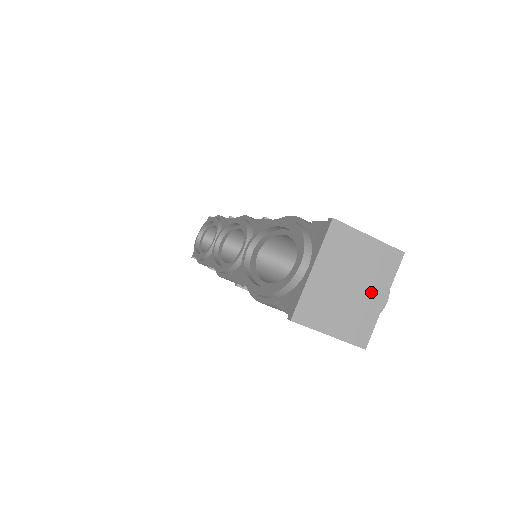
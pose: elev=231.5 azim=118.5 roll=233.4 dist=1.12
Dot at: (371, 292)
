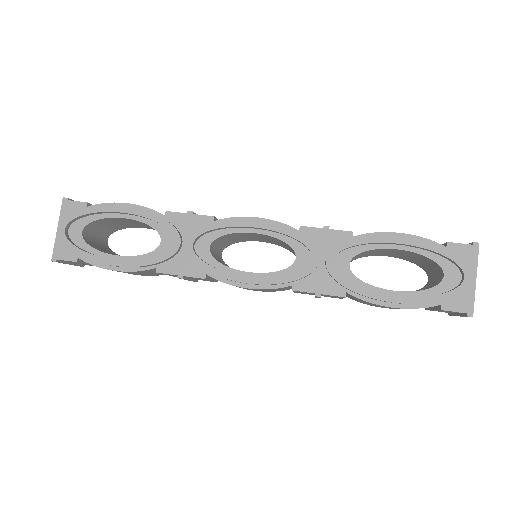
Dot at: occluded
